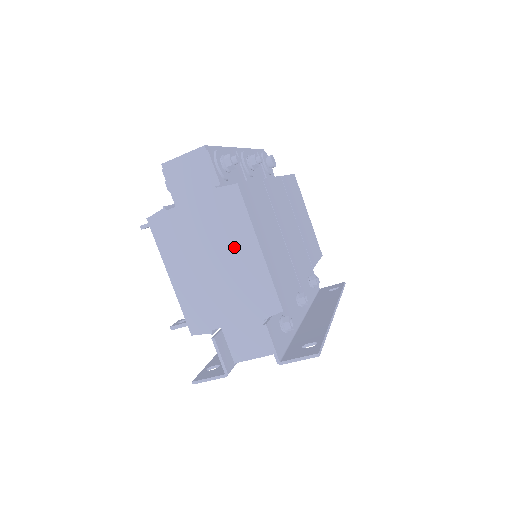
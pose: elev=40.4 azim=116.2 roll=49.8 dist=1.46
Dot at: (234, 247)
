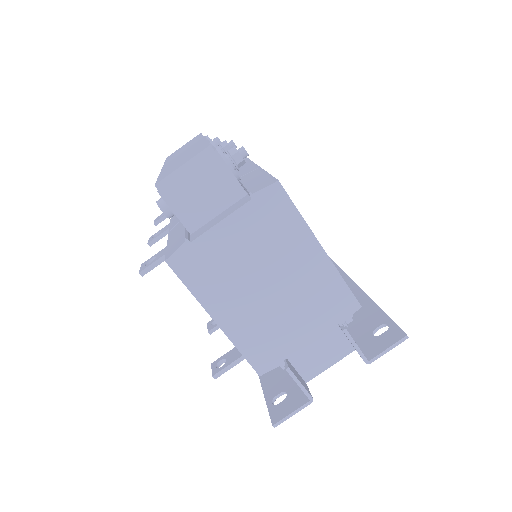
Dot at: (290, 257)
